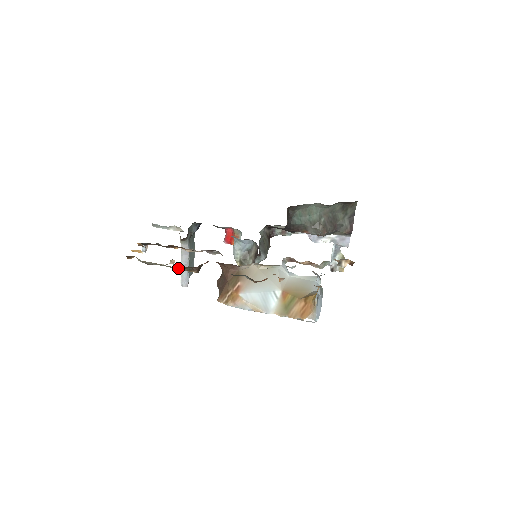
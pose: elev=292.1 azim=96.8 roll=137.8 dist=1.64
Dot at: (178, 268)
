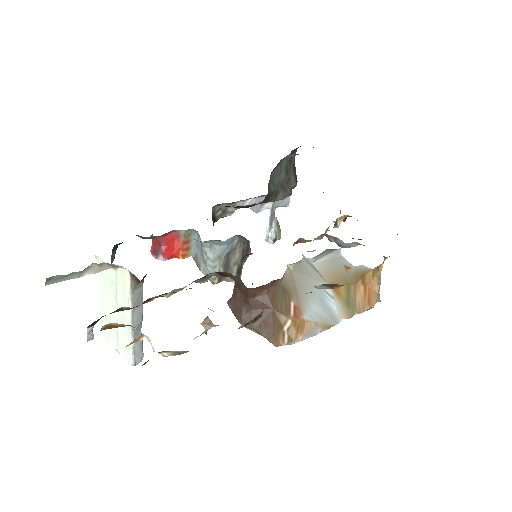
Dot at: (239, 327)
